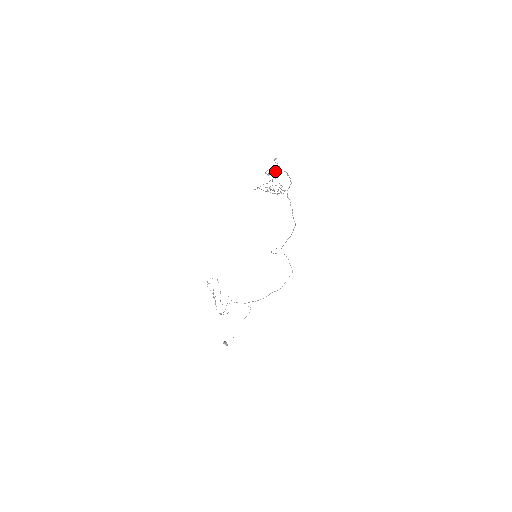
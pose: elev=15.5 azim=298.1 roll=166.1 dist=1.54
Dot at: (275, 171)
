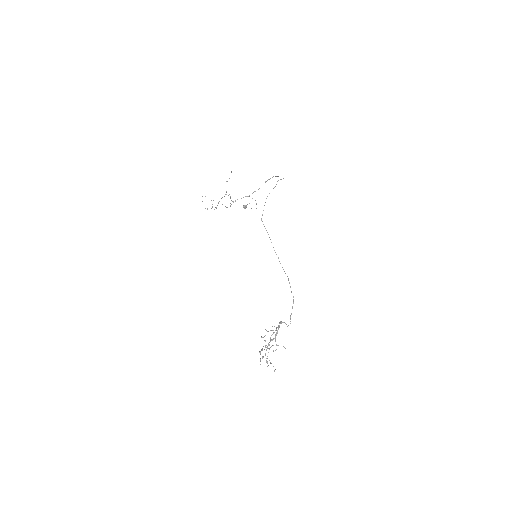
Dot at: (267, 347)
